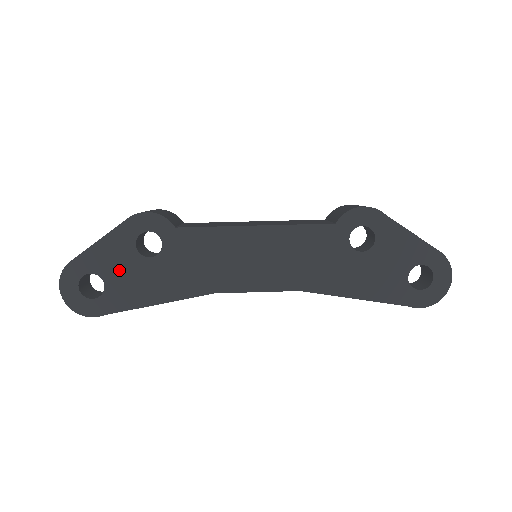
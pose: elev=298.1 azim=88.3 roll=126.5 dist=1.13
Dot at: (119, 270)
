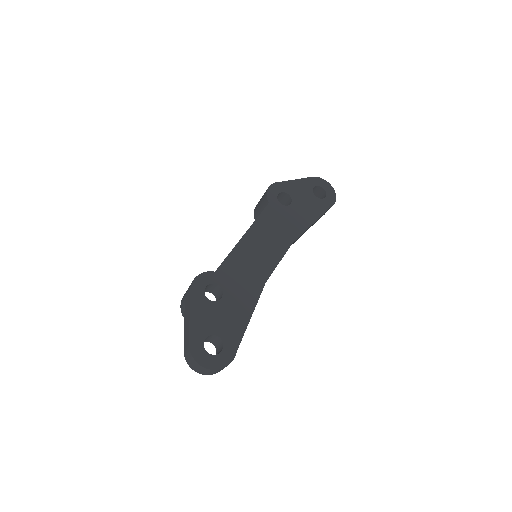
Dot at: (216, 321)
